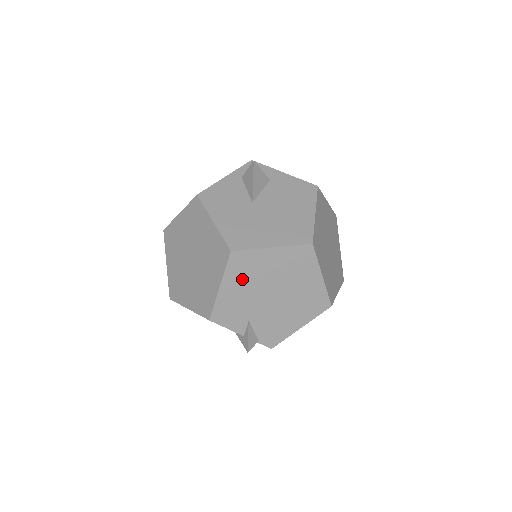
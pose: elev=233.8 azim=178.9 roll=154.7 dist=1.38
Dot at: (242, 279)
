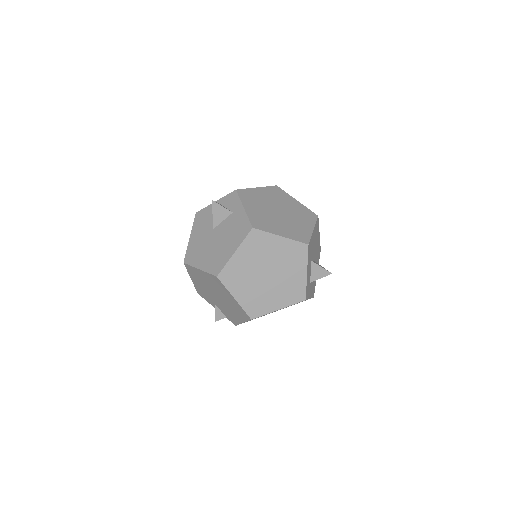
Dot at: (198, 280)
